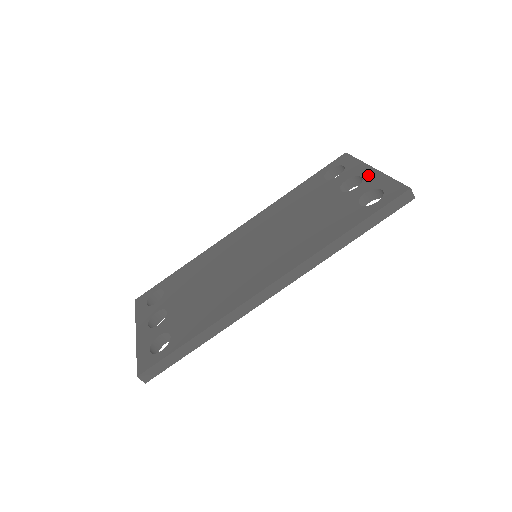
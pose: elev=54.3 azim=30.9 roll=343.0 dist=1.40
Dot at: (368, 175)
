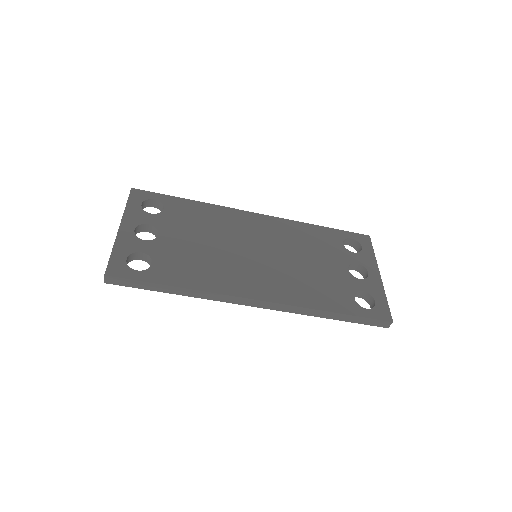
Dot at: (373, 277)
